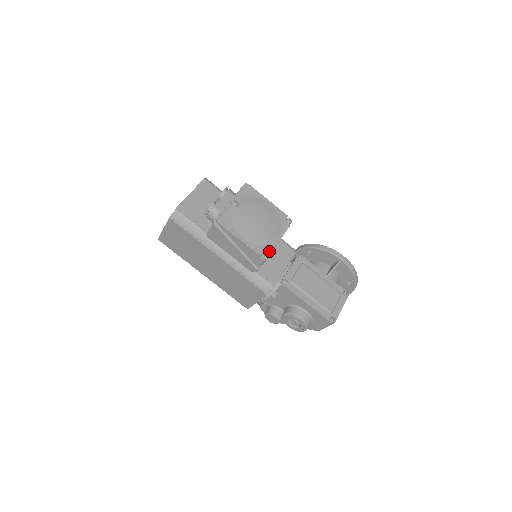
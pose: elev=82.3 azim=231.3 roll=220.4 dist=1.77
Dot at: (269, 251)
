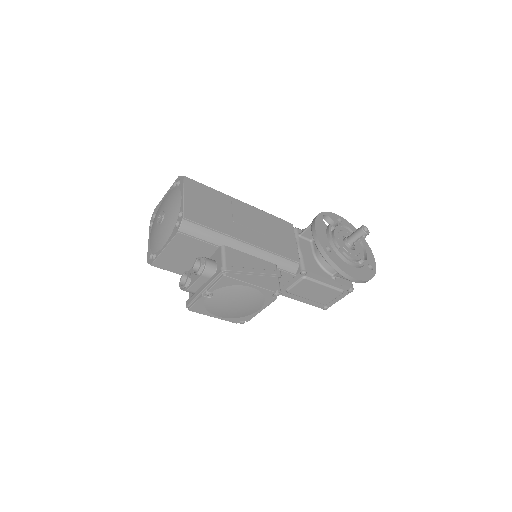
Dot at: (247, 320)
